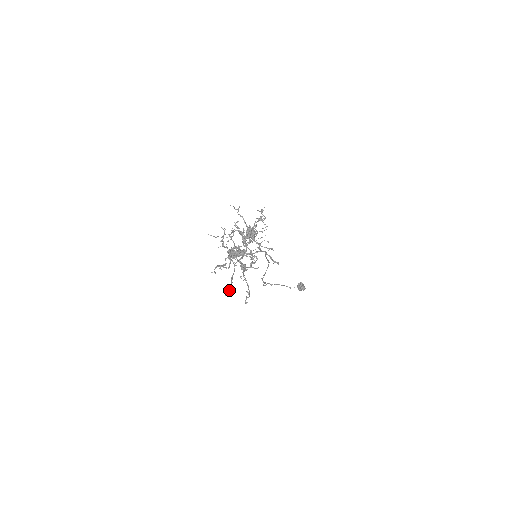
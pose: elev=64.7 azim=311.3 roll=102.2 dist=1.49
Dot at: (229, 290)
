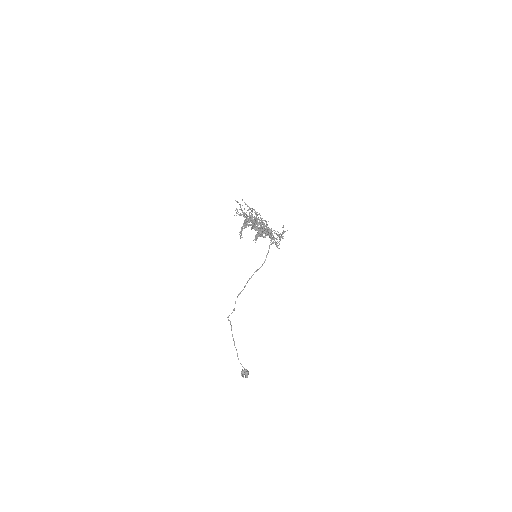
Dot at: (240, 214)
